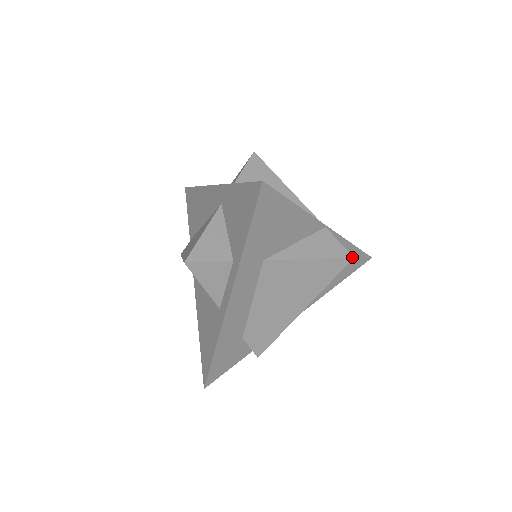
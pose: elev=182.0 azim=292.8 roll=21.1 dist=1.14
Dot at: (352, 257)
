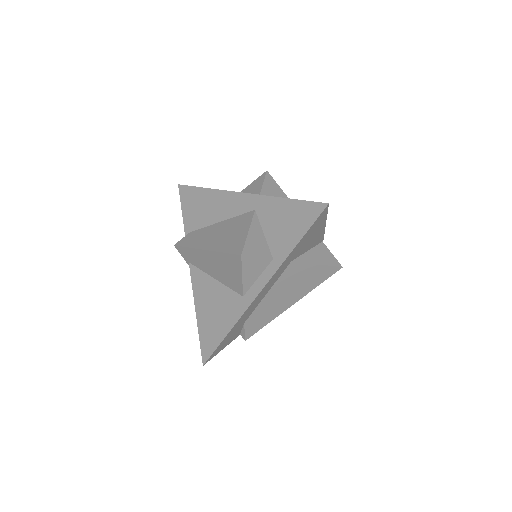
Dot at: (342, 267)
